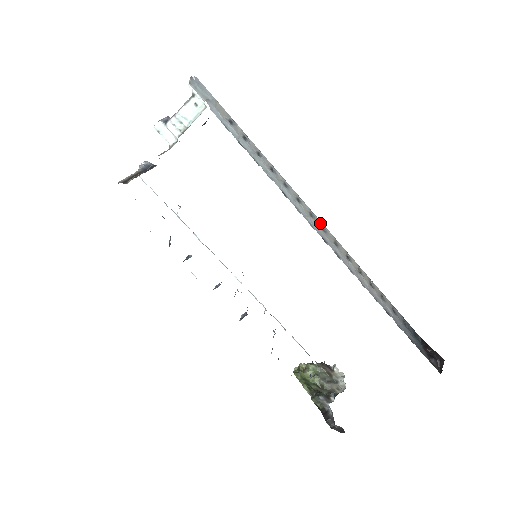
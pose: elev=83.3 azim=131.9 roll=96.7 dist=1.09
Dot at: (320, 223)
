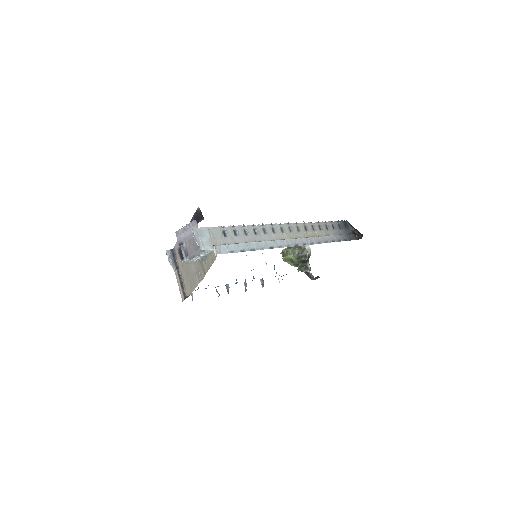
Dot at: (287, 226)
